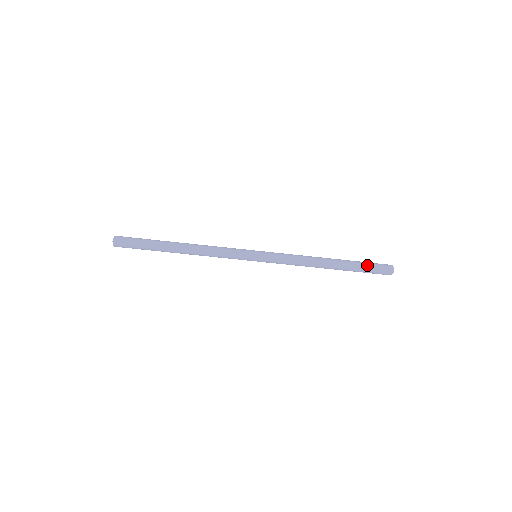
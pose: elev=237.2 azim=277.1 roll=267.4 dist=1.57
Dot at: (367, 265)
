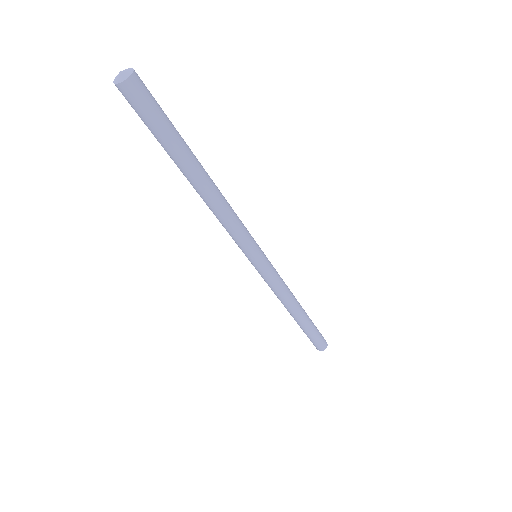
Dot at: (314, 337)
